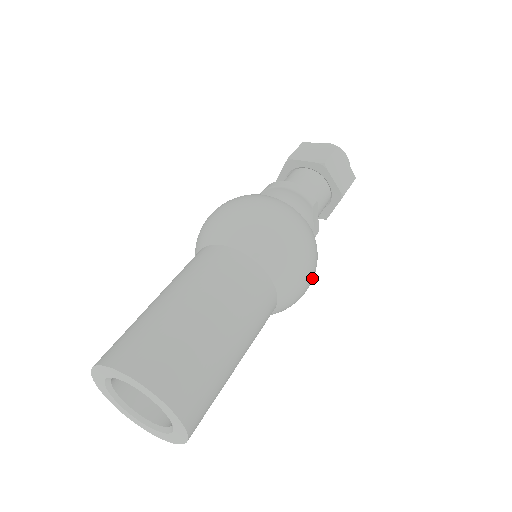
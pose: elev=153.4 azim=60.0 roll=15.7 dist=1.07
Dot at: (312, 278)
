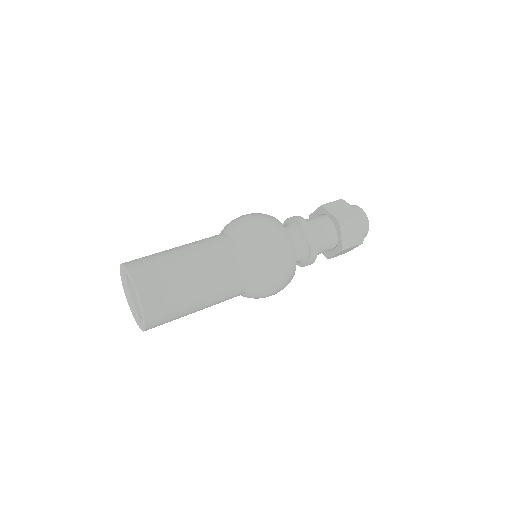
Dot at: (277, 250)
